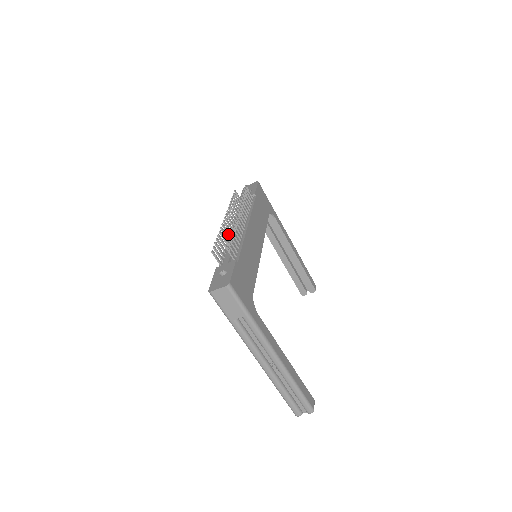
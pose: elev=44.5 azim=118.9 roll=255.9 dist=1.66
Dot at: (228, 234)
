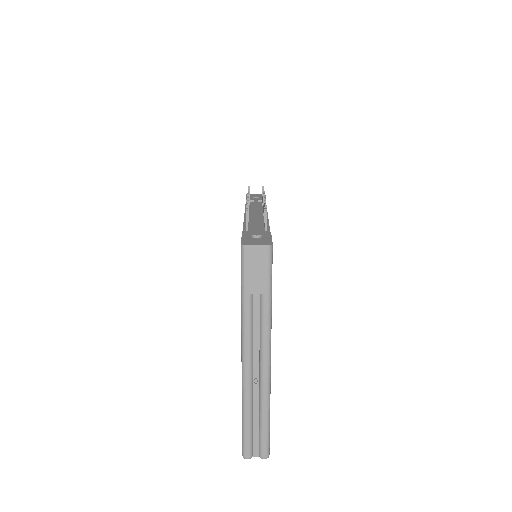
Dot at: occluded
